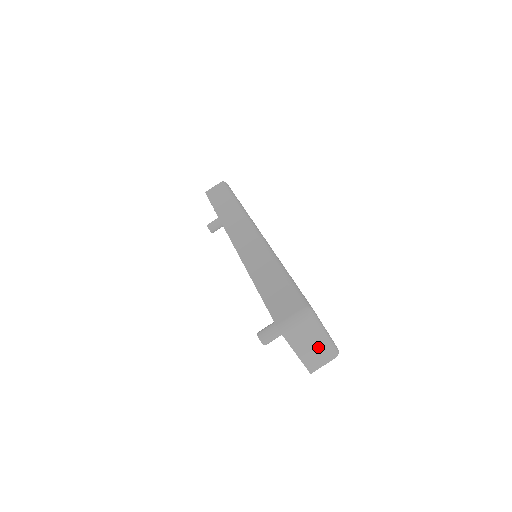
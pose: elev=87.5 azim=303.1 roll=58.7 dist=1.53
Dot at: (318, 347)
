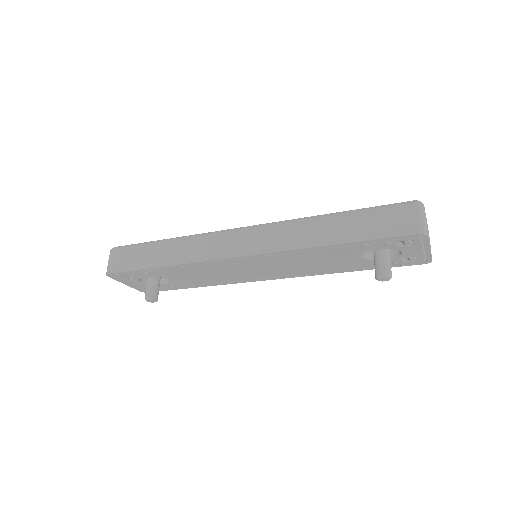
Dot at: (428, 232)
